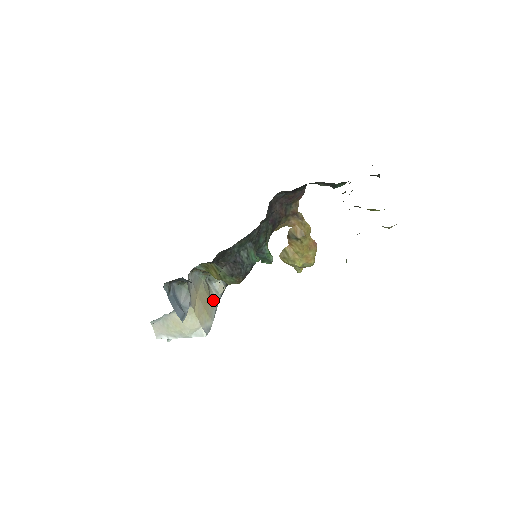
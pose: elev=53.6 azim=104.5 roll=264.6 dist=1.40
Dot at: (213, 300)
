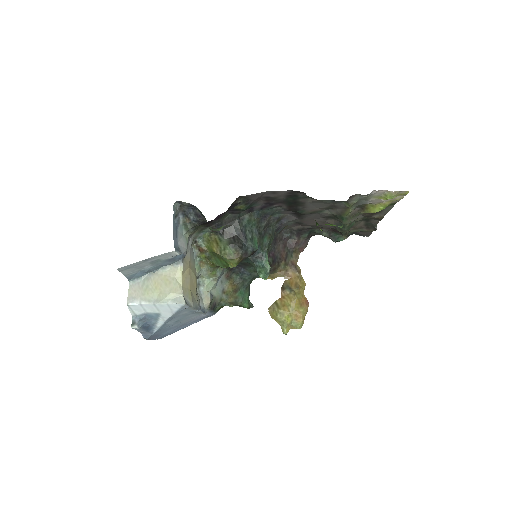
Dot at: (197, 299)
